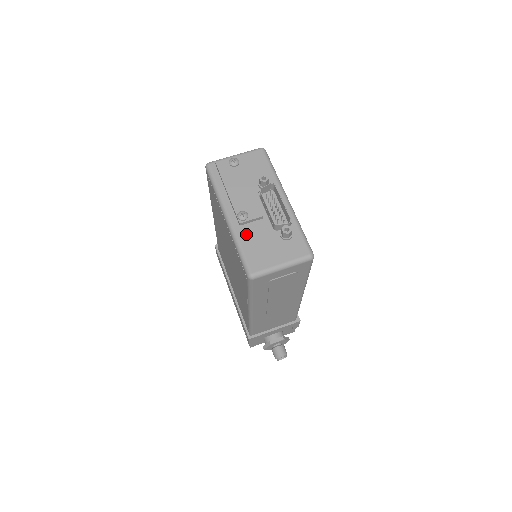
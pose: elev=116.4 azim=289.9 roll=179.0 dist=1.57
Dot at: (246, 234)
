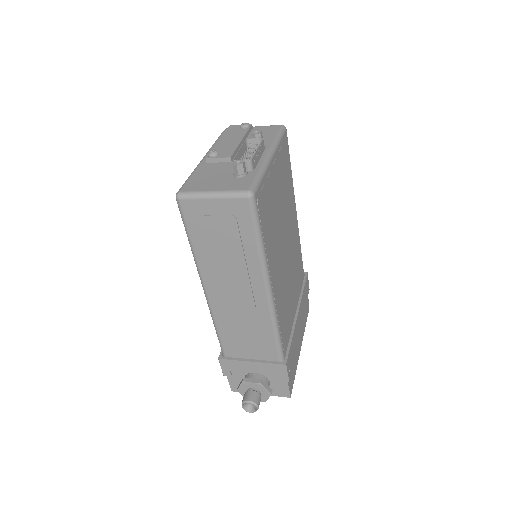
Dot at: (205, 168)
